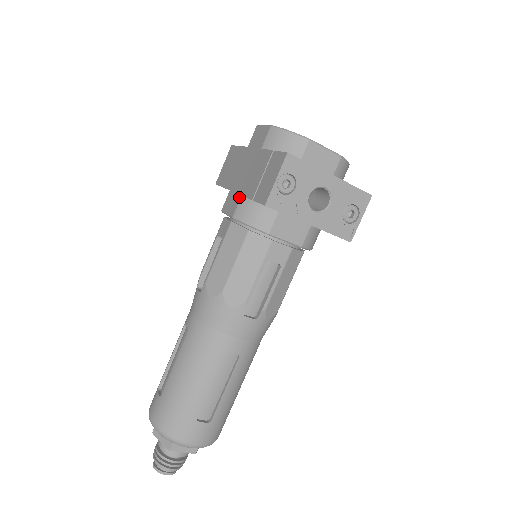
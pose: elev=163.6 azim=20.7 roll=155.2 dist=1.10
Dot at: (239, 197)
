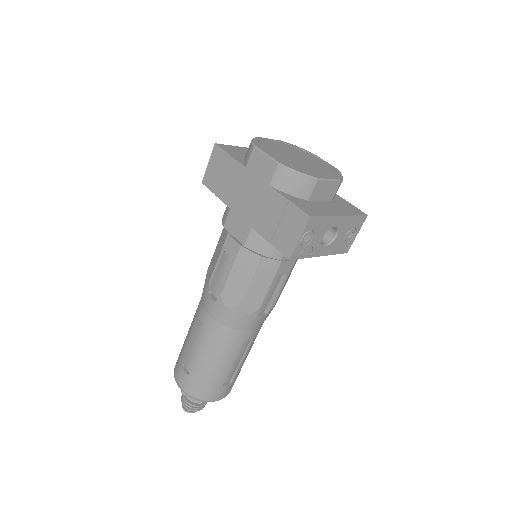
Dot at: (249, 228)
